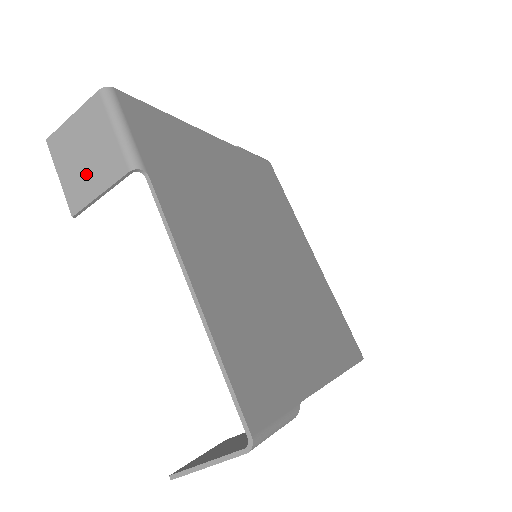
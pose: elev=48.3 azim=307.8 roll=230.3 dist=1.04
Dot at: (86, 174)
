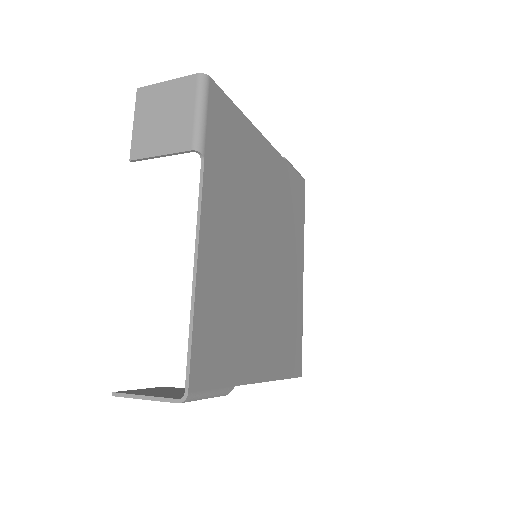
Dot at: (156, 133)
